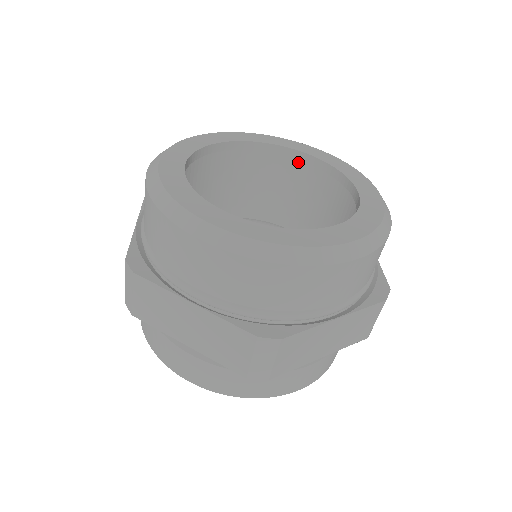
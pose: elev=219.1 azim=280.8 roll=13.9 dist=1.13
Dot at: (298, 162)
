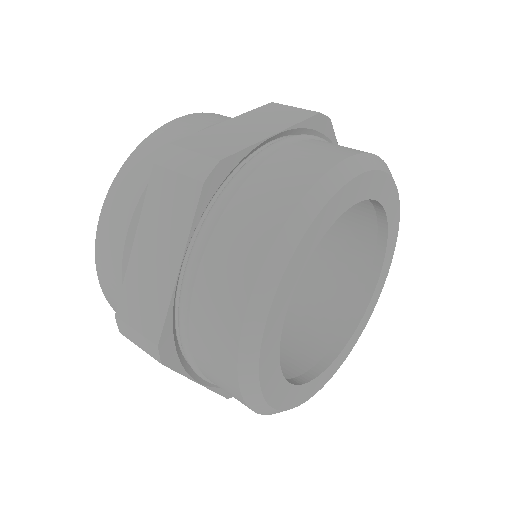
Dot at: occluded
